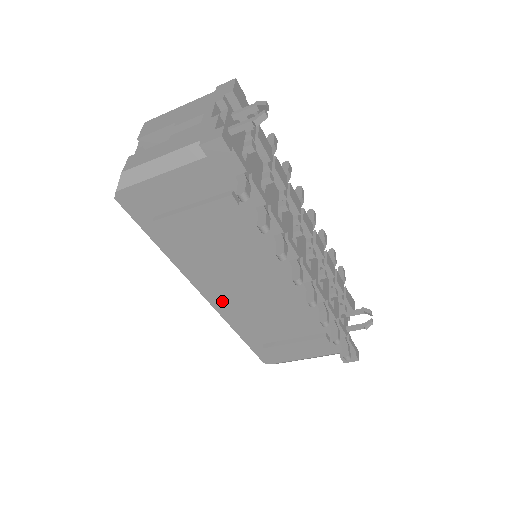
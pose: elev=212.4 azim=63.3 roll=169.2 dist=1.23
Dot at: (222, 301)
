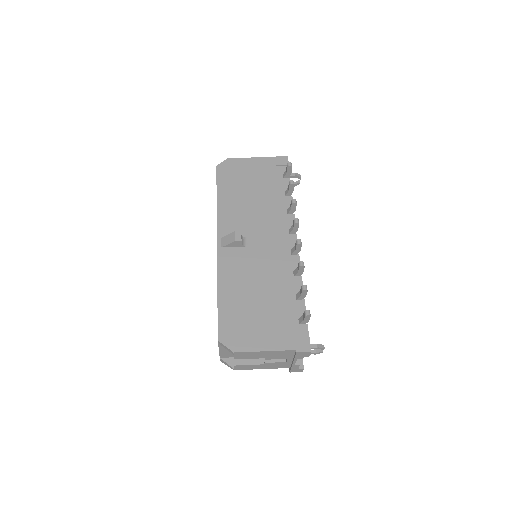
Dot at: occluded
